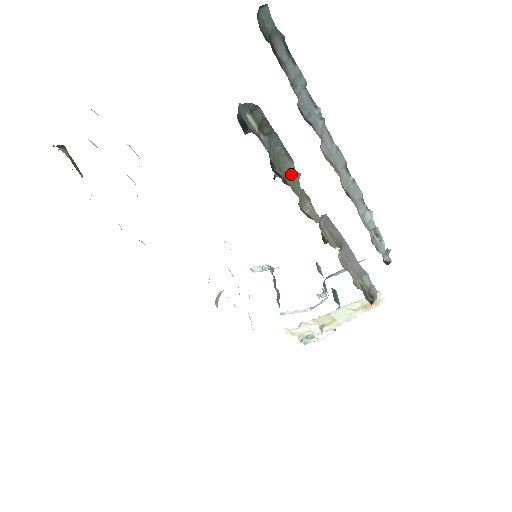
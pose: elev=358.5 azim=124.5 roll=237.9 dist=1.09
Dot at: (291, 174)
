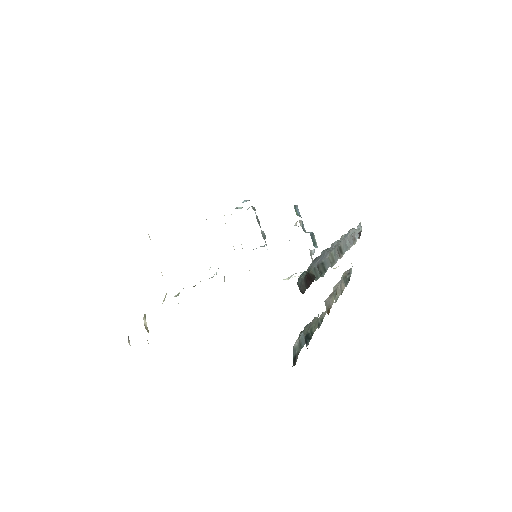
Dot at: (314, 322)
